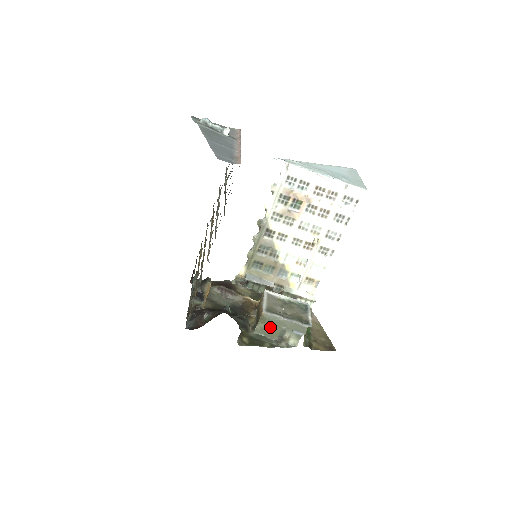
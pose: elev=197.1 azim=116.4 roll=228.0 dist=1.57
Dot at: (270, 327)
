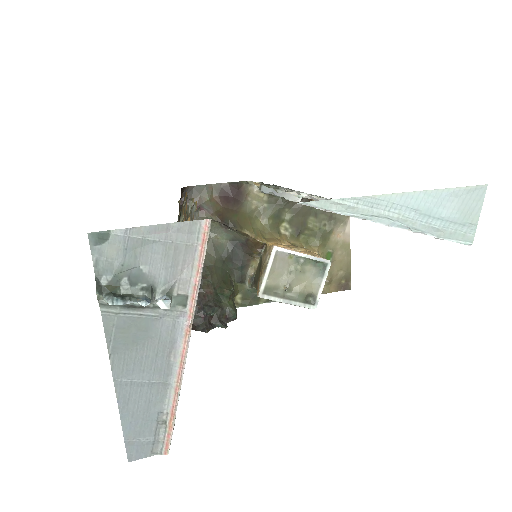
Dot at: occluded
